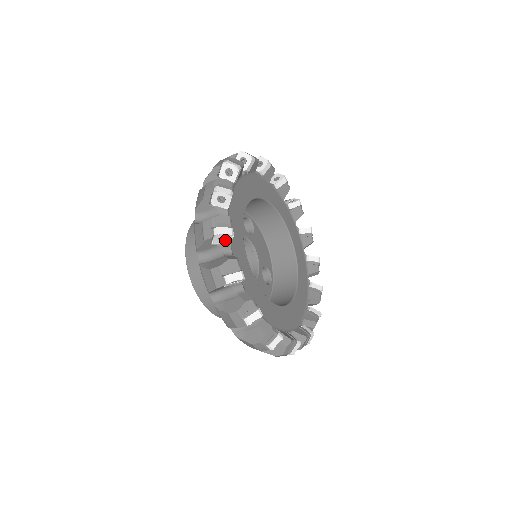
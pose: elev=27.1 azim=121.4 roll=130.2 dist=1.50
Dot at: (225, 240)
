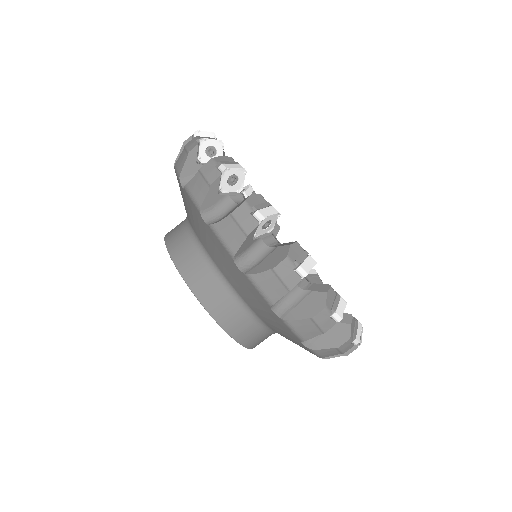
Dot at: occluded
